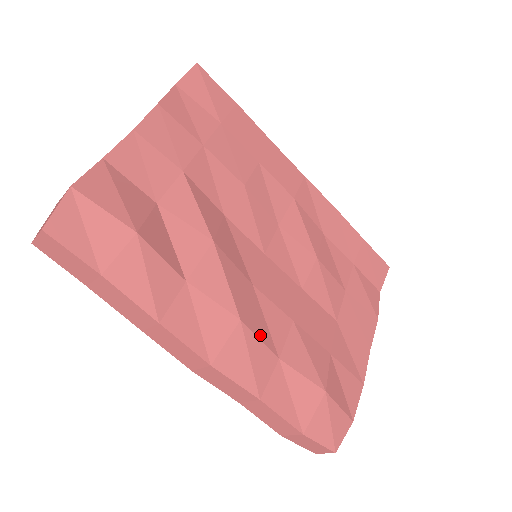
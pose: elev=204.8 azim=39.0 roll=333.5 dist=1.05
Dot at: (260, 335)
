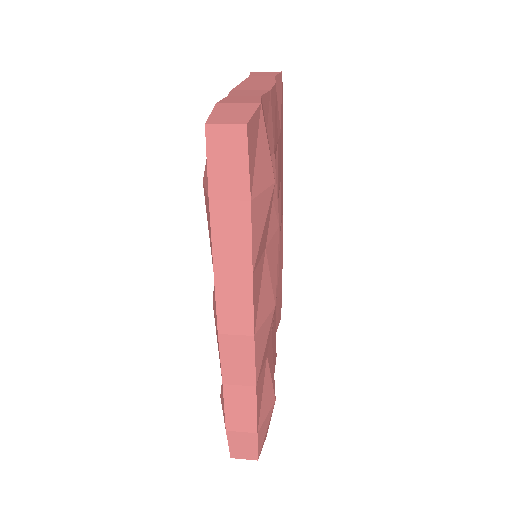
Dot at: (271, 327)
